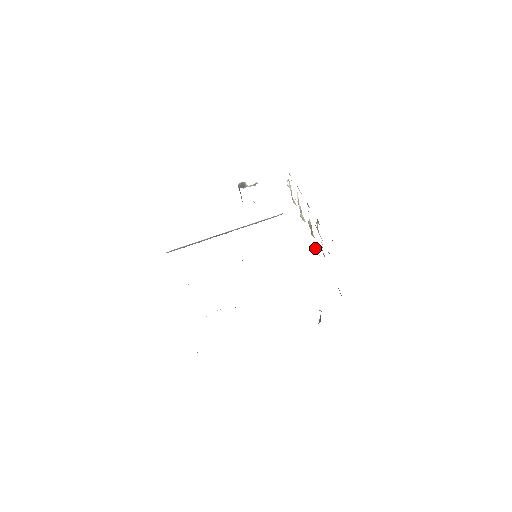
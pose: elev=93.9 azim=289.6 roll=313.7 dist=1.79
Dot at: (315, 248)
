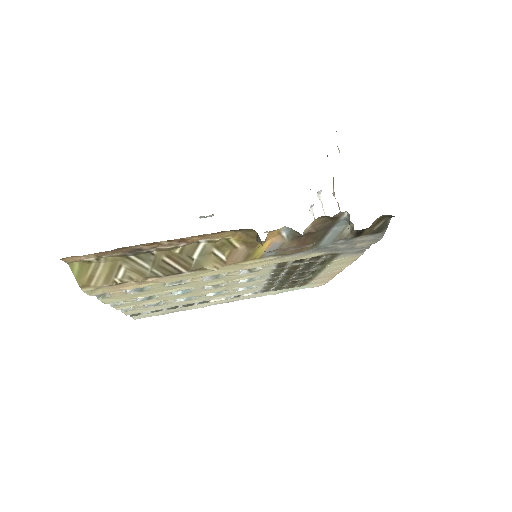
Dot at: occluded
